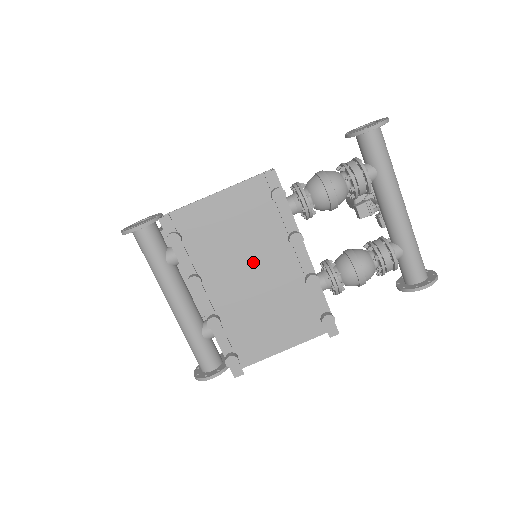
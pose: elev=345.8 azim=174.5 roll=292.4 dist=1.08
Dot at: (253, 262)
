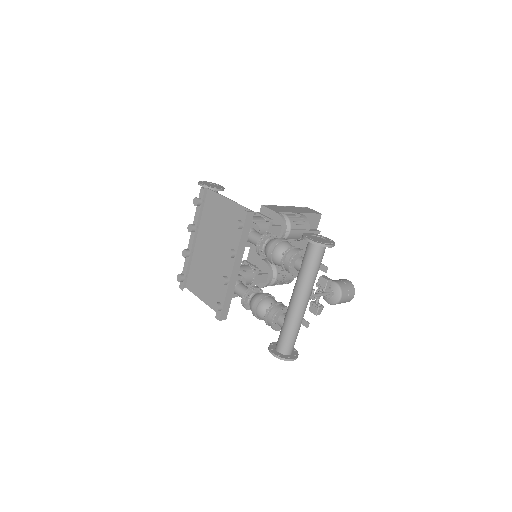
Dot at: (220, 247)
